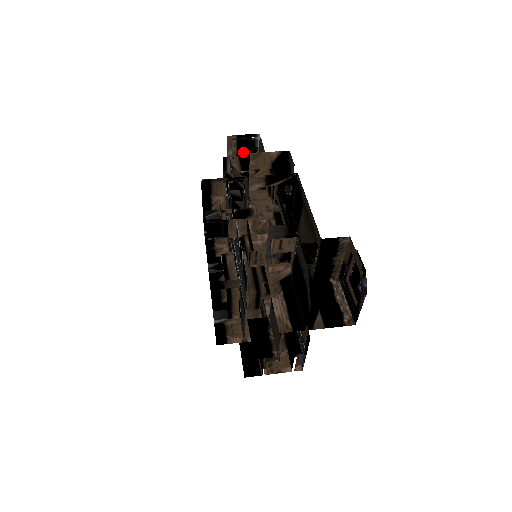
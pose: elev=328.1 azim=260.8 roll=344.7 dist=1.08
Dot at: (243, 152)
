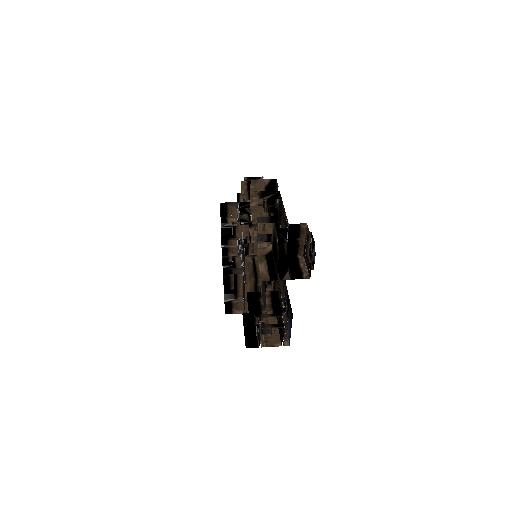
Dot at: occluded
